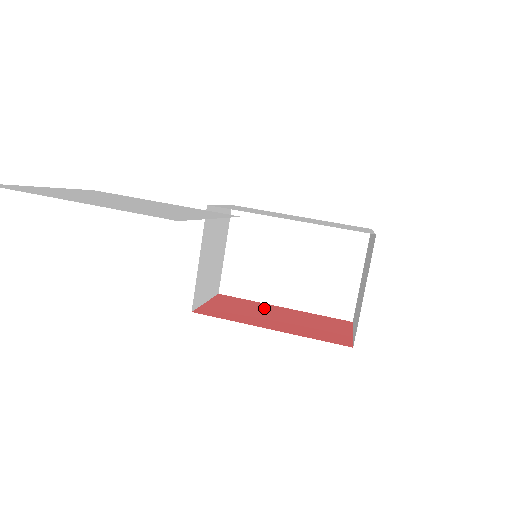
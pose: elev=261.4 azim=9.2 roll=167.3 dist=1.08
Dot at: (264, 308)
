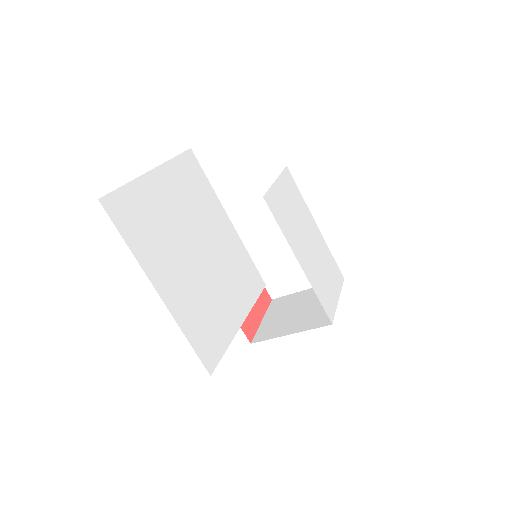
Dot at: occluded
